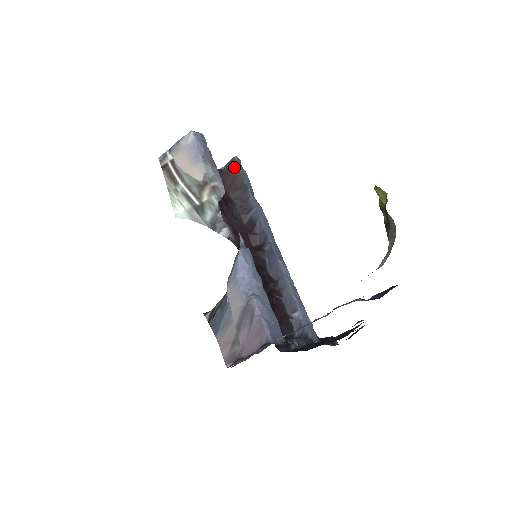
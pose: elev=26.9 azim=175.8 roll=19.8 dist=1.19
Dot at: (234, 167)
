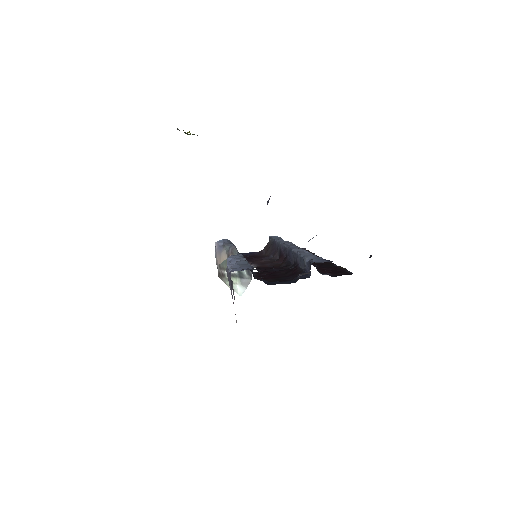
Dot at: occluded
